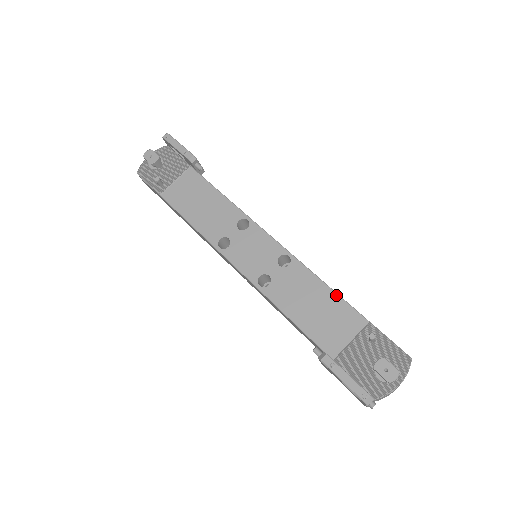
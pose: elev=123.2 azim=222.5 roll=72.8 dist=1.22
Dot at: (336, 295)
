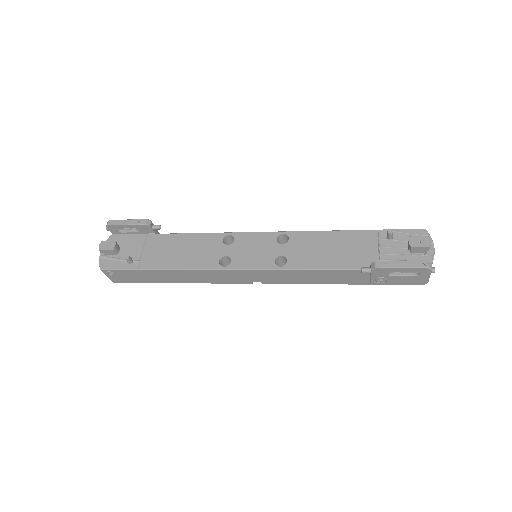
Dot at: (340, 232)
